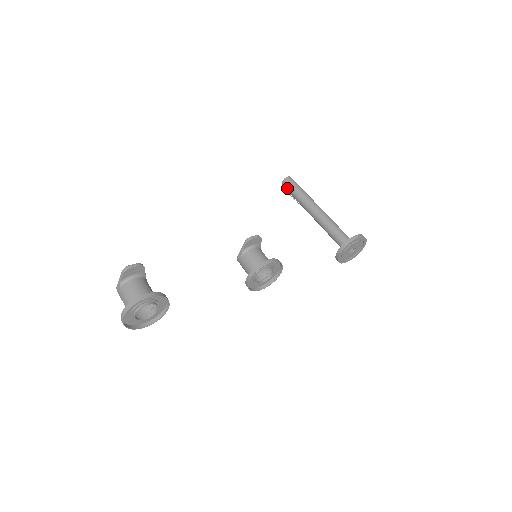
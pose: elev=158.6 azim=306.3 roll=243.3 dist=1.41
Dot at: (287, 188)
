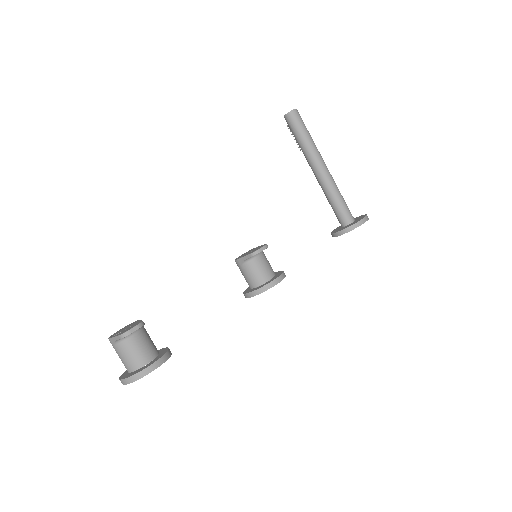
Dot at: (290, 126)
